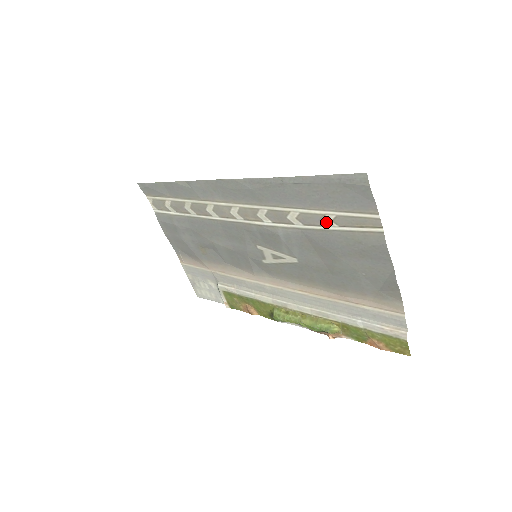
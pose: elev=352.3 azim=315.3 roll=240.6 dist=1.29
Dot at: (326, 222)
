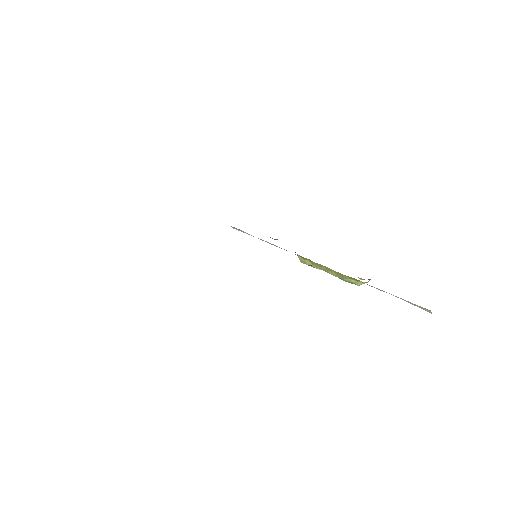
Dot at: occluded
